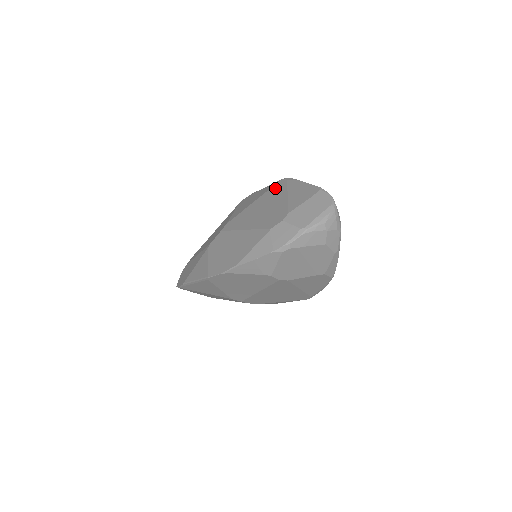
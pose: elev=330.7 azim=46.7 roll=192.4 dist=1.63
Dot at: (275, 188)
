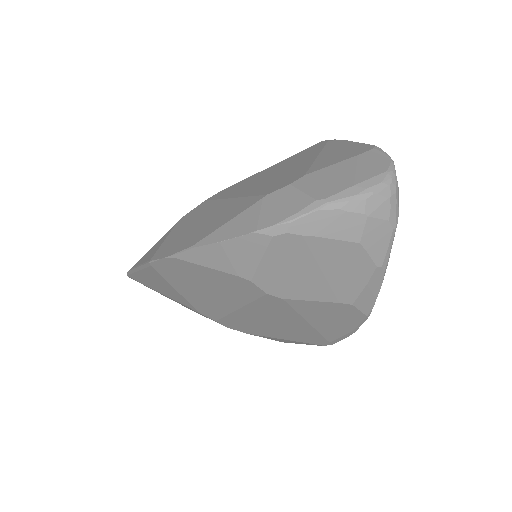
Dot at: (306, 150)
